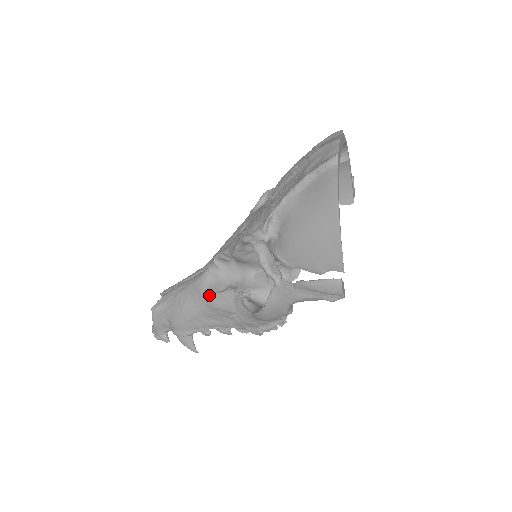
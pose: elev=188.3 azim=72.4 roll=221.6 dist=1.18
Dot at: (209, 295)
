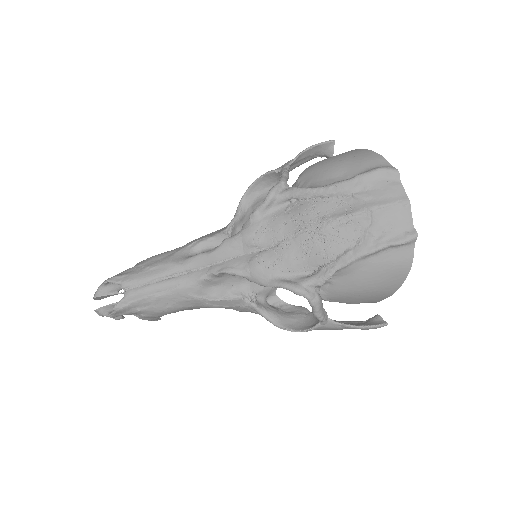
Dot at: (208, 301)
